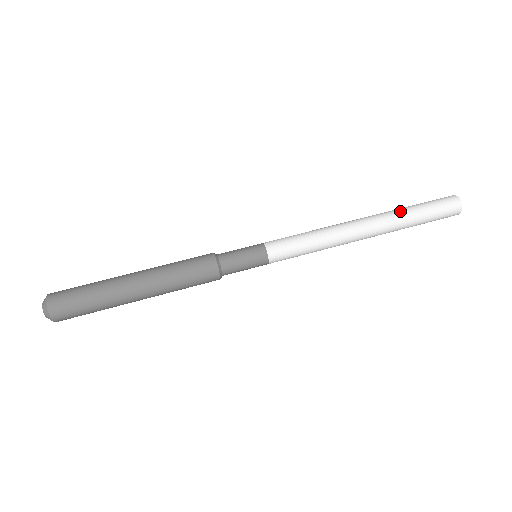
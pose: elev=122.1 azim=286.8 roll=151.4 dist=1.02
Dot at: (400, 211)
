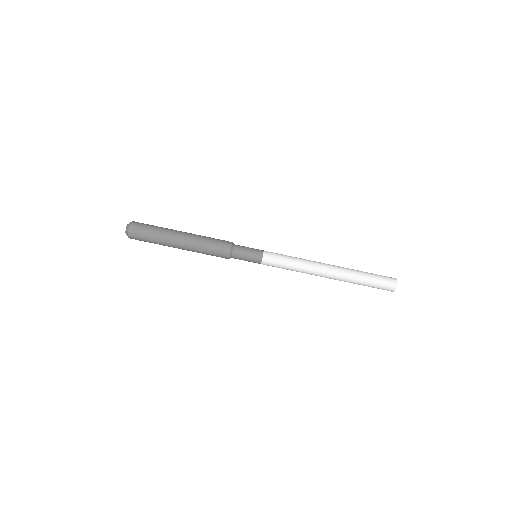
Dot at: (355, 277)
